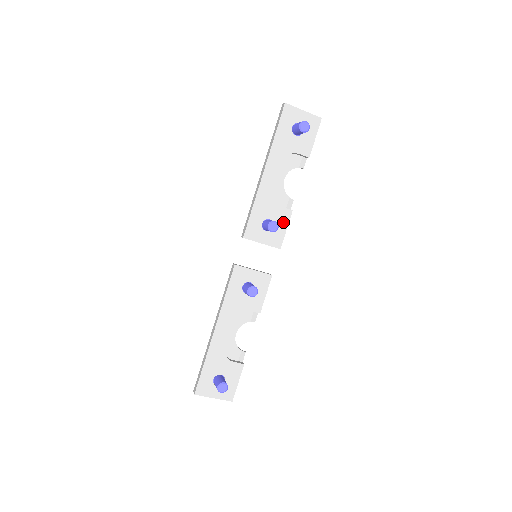
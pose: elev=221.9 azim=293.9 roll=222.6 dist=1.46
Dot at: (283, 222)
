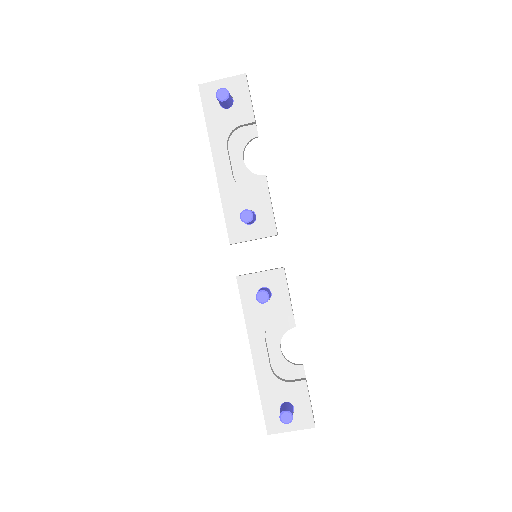
Dot at: (264, 205)
